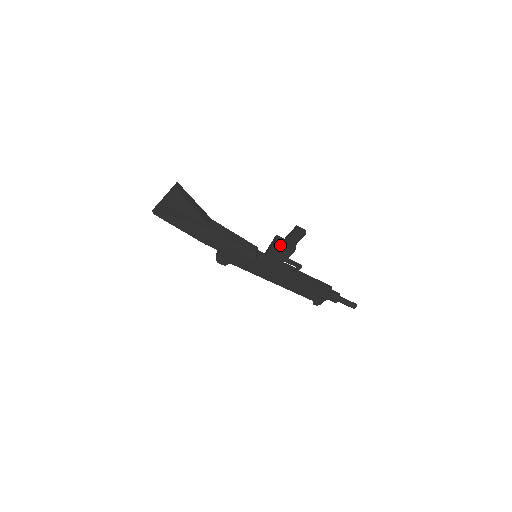
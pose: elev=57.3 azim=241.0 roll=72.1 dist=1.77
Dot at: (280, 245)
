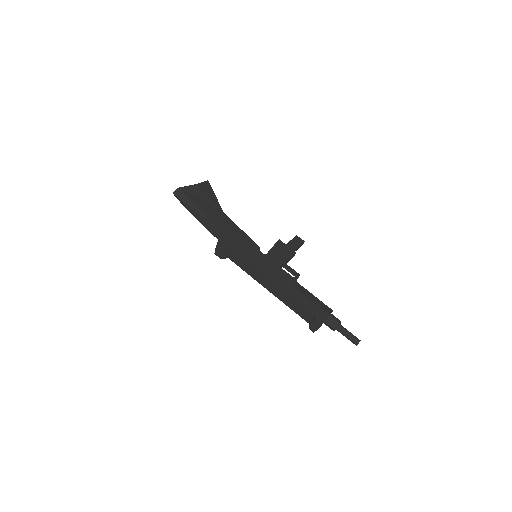
Dot at: (283, 244)
